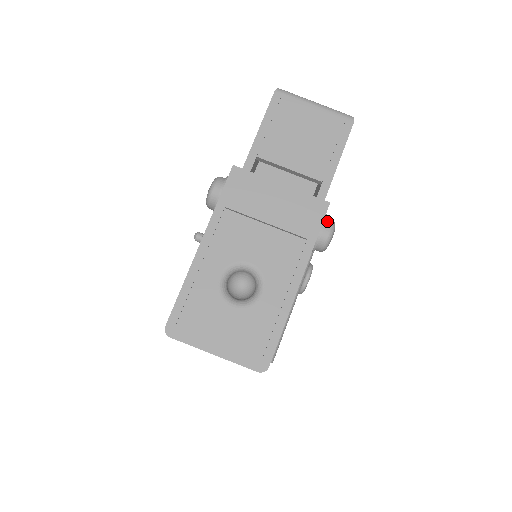
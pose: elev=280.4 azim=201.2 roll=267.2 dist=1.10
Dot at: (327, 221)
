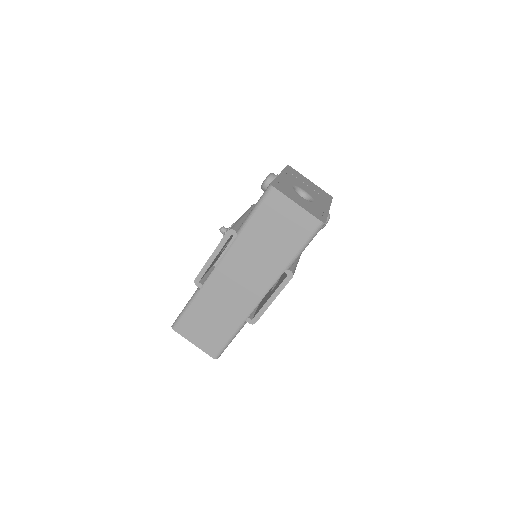
Dot at: occluded
